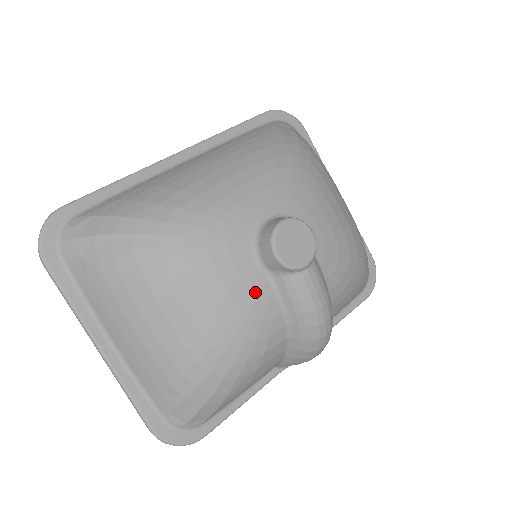
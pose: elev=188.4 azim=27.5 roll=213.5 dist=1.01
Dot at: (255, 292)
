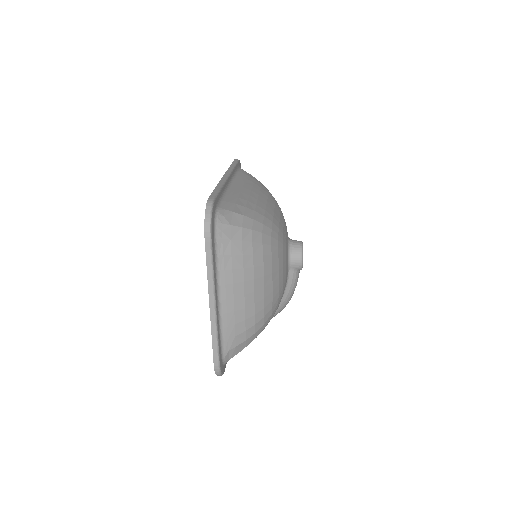
Dot at: (286, 279)
